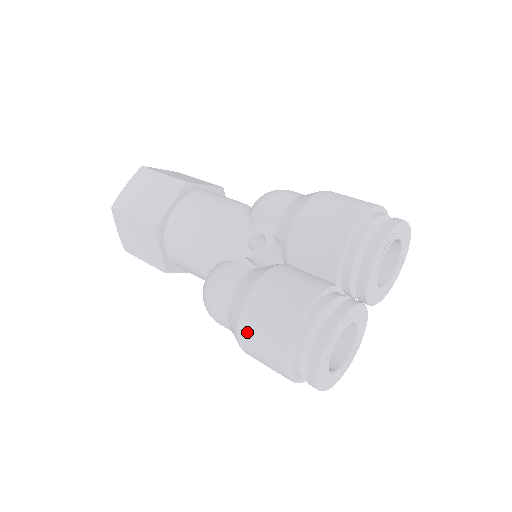
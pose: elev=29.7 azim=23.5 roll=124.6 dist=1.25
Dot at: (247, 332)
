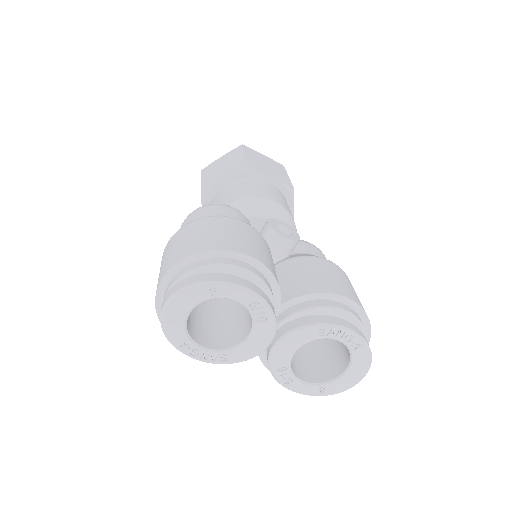
Dot at: (201, 224)
